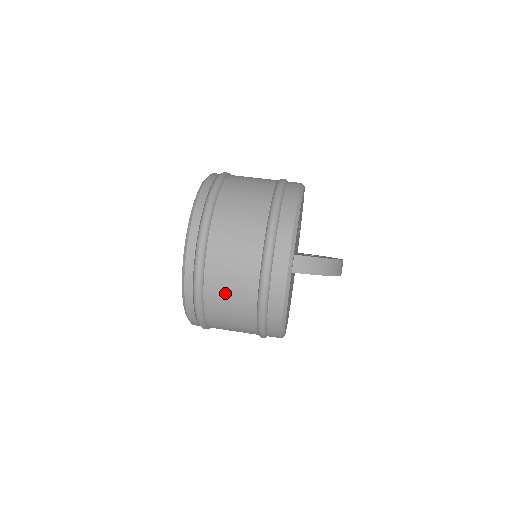
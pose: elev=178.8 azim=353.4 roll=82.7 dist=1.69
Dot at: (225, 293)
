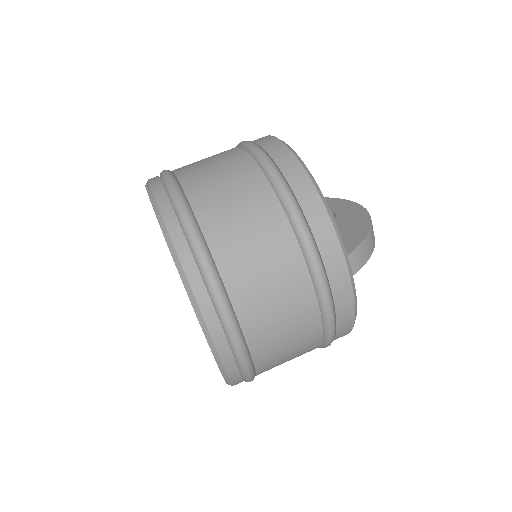
Dot at: (282, 350)
